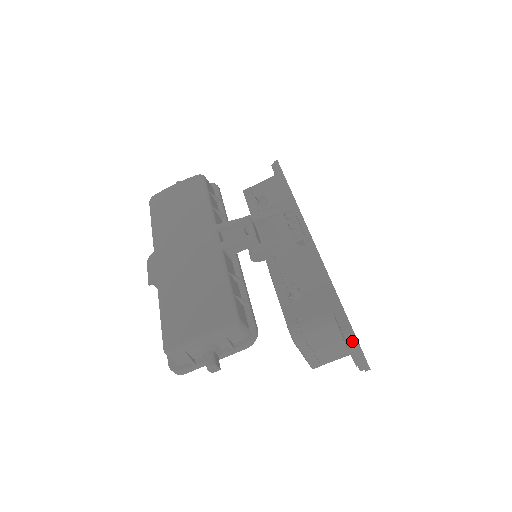
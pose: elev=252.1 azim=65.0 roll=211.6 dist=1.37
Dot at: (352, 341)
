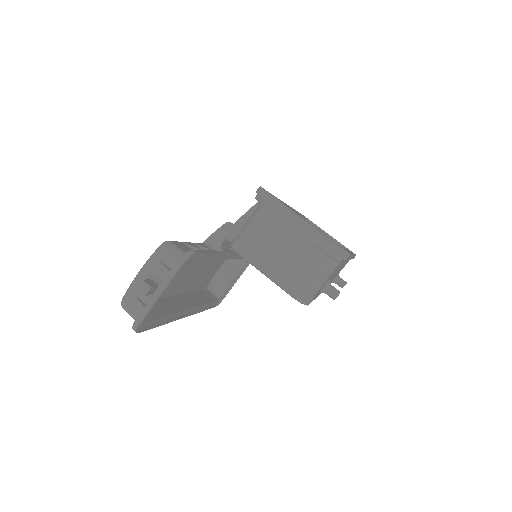
Dot at: (263, 196)
